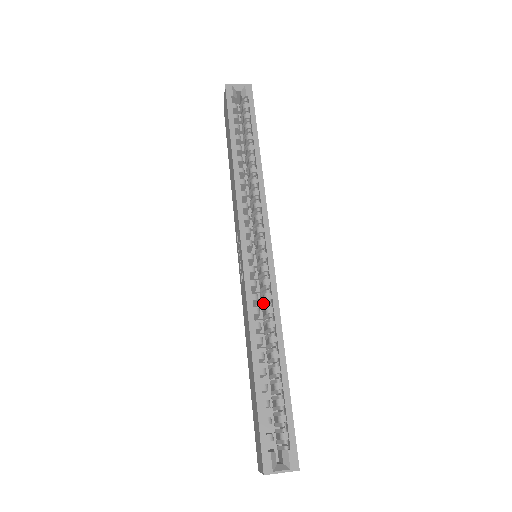
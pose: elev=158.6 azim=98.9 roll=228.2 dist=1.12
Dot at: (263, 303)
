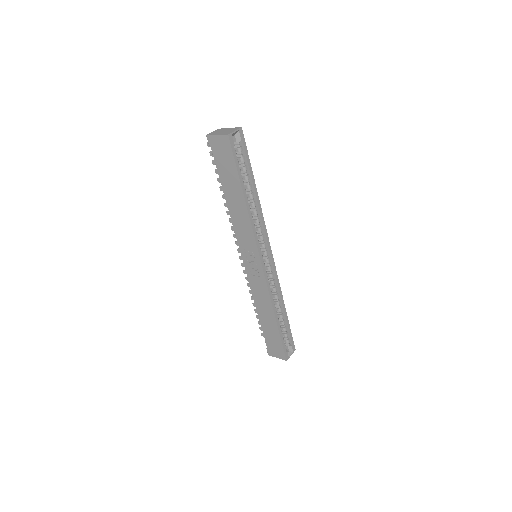
Dot at: occluded
